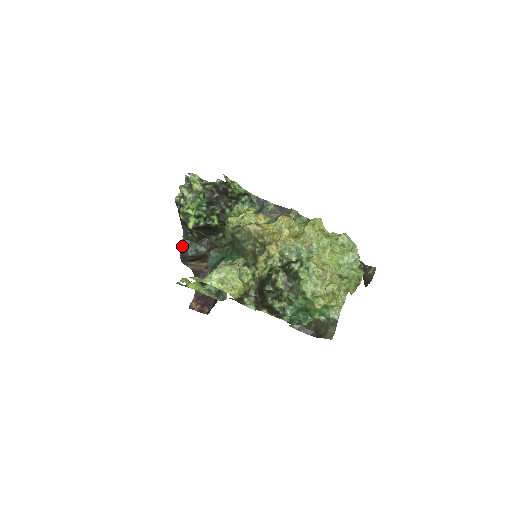
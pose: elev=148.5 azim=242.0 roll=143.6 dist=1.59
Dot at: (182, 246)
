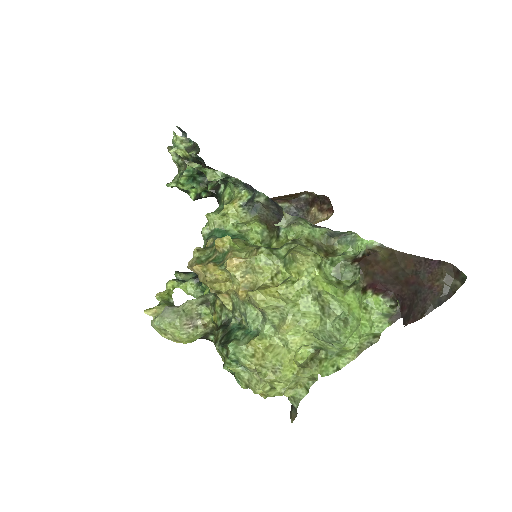
Dot at: occluded
